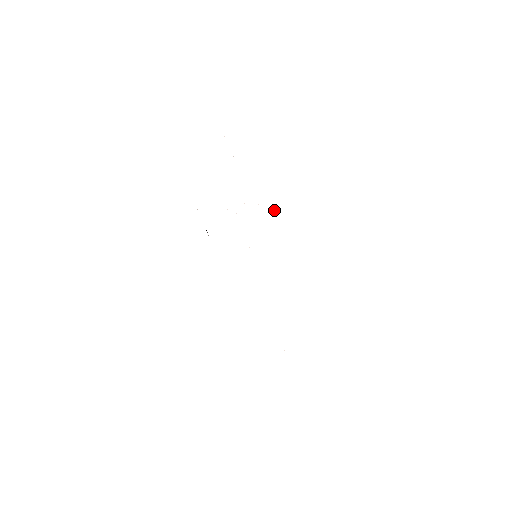
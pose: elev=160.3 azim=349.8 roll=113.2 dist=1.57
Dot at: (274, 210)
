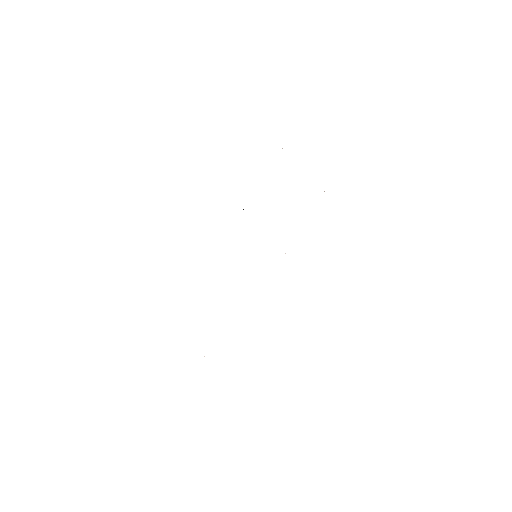
Dot at: occluded
